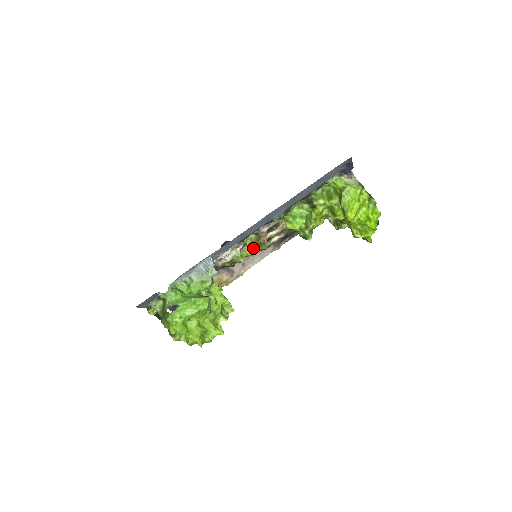
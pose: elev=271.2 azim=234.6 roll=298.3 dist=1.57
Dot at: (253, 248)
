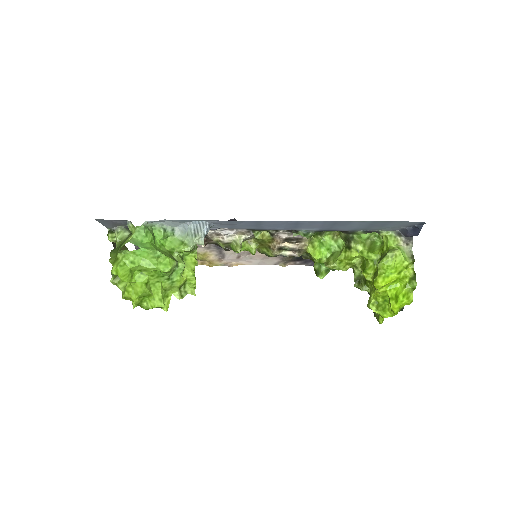
Dot at: (259, 246)
